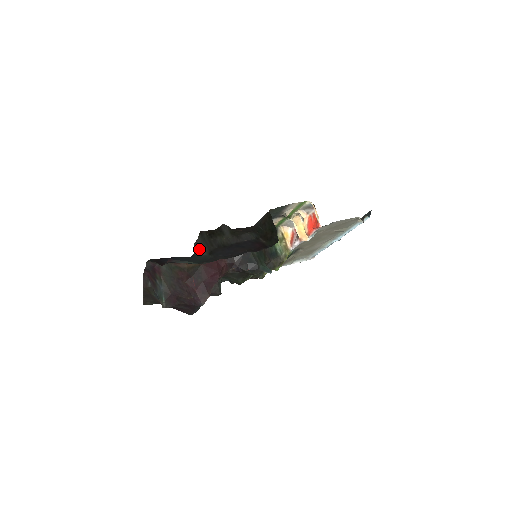
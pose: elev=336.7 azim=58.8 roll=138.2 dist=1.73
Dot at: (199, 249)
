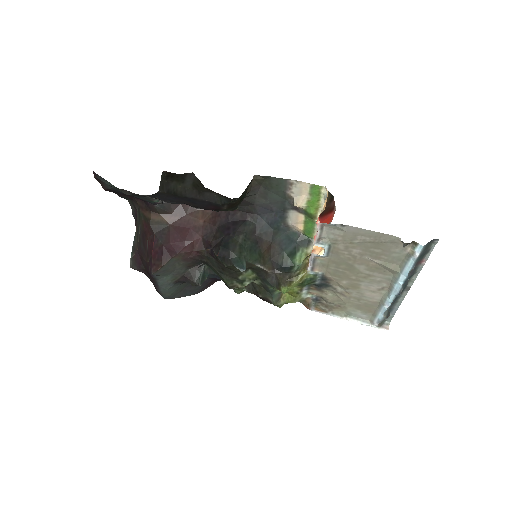
Dot at: occluded
